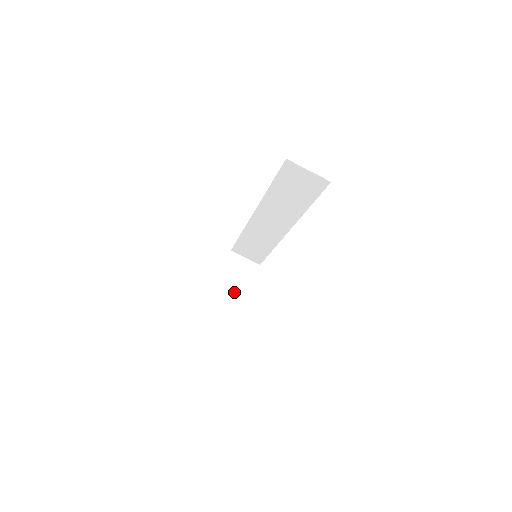
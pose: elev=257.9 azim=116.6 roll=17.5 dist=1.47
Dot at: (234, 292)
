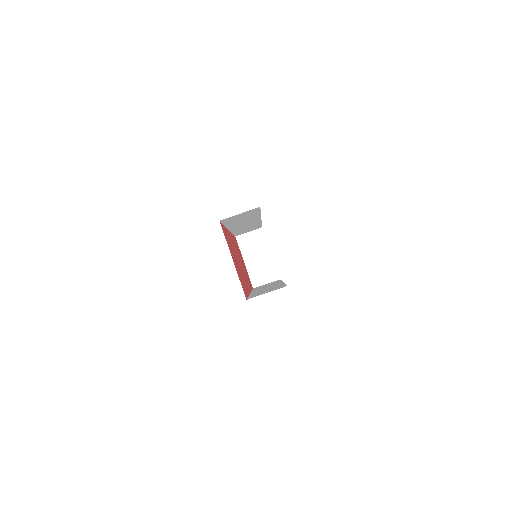
Dot at: (262, 262)
